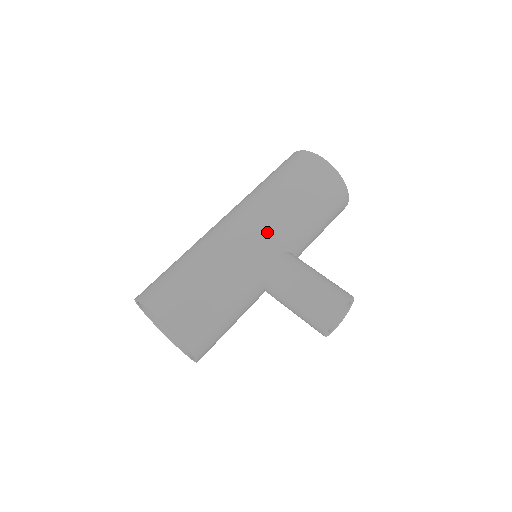
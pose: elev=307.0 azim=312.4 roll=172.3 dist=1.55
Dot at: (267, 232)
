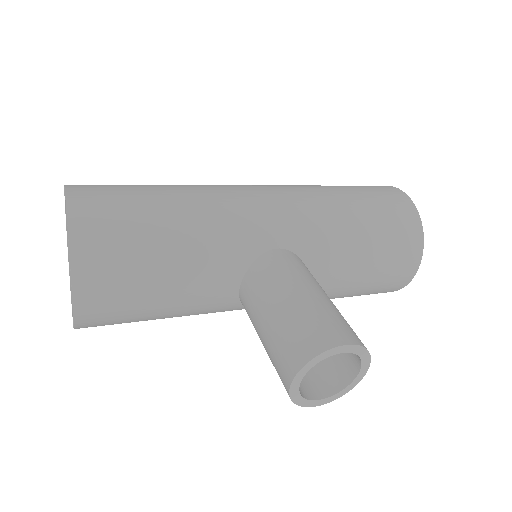
Dot at: (289, 213)
